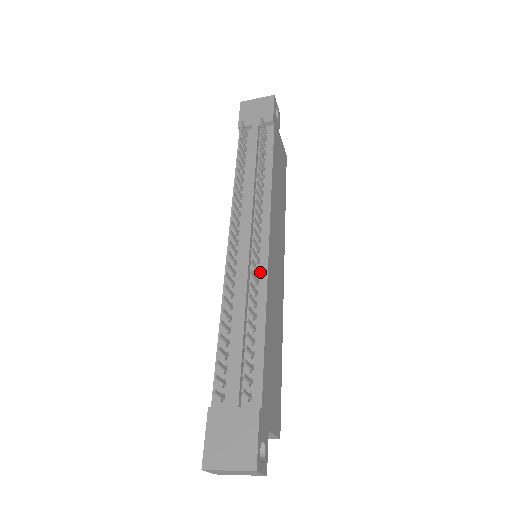
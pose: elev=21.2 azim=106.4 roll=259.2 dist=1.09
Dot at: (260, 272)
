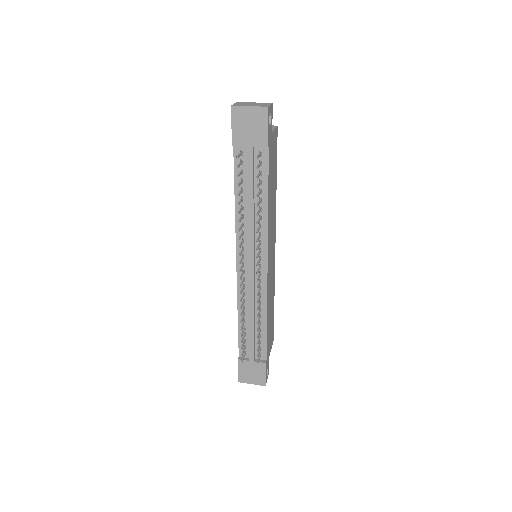
Dot at: (262, 289)
